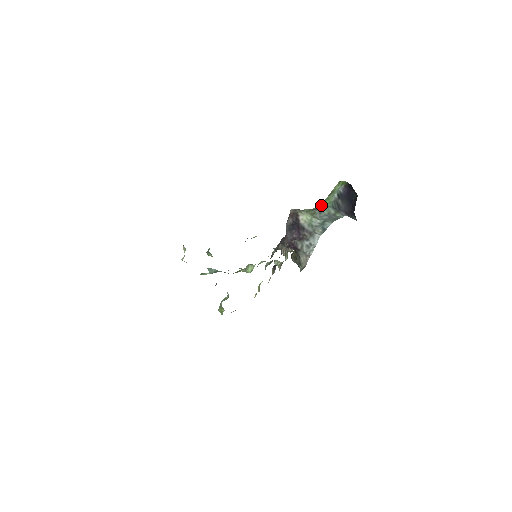
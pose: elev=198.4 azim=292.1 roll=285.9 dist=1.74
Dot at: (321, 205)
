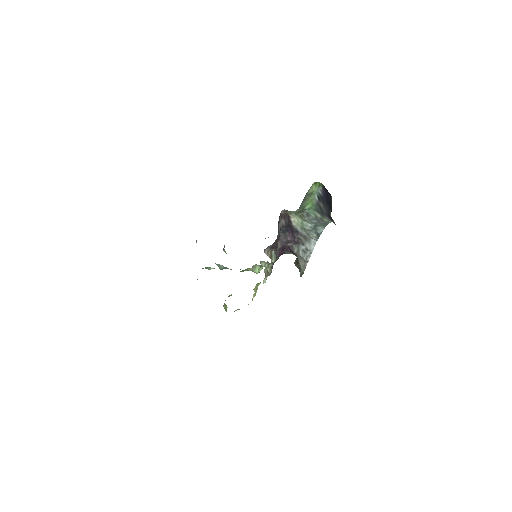
Dot at: (305, 207)
